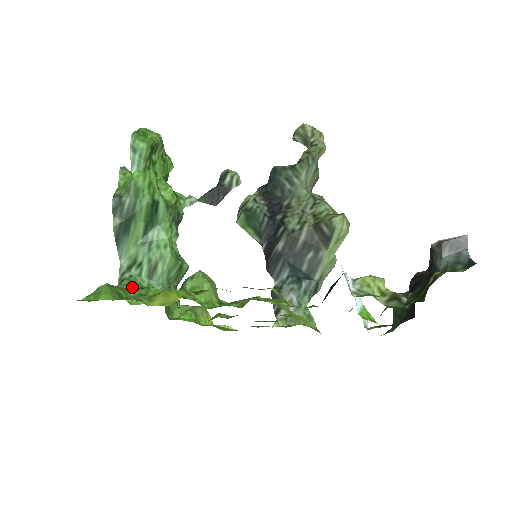
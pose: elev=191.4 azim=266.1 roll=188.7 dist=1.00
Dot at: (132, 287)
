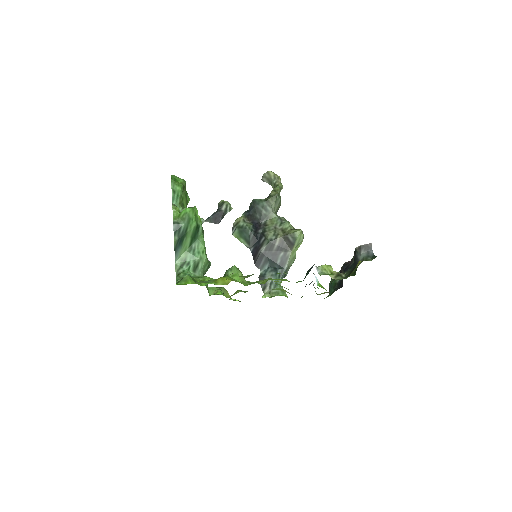
Dot at: occluded
